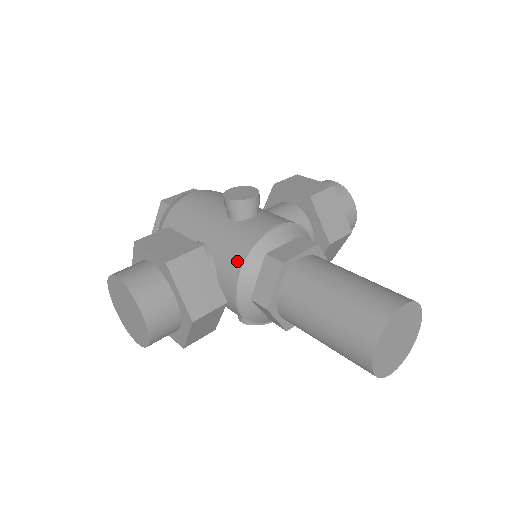
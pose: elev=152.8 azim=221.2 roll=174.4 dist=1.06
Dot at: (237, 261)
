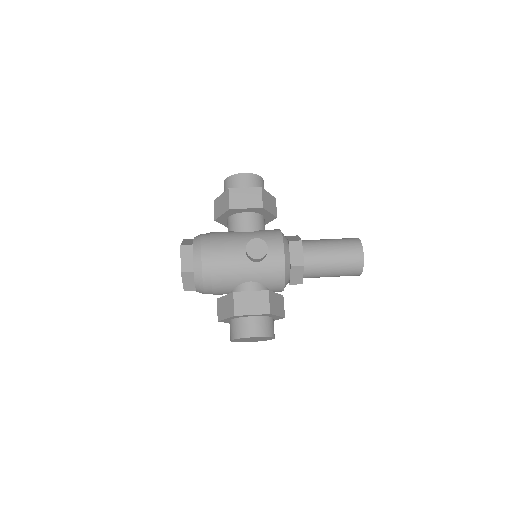
Dot at: (282, 280)
